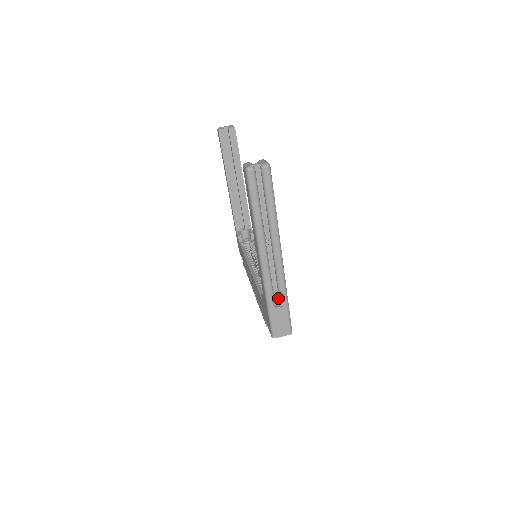
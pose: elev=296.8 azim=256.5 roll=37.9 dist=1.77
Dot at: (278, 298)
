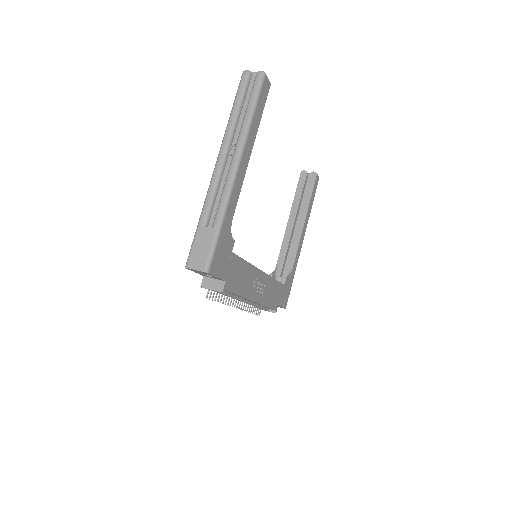
Dot at: (214, 221)
